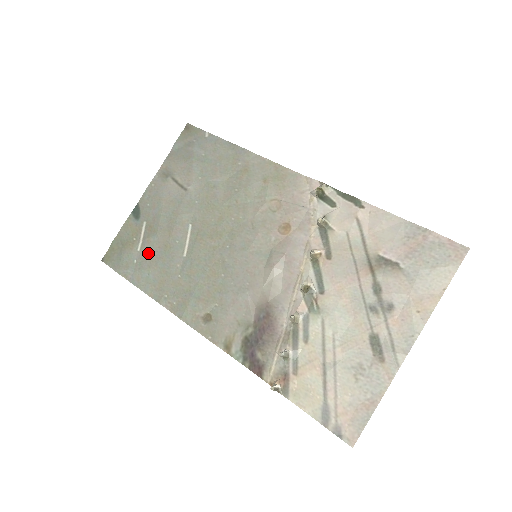
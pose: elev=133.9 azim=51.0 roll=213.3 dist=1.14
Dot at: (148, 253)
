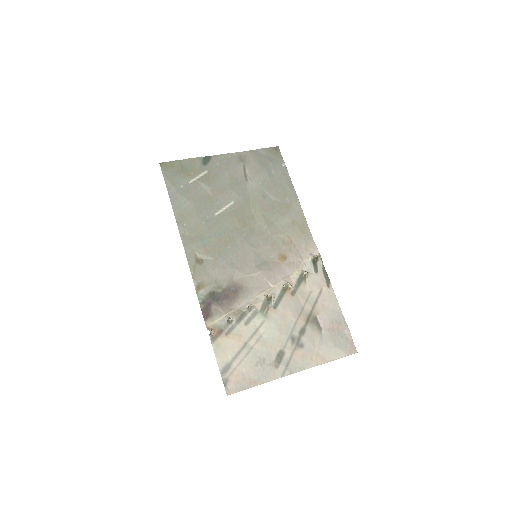
Dot at: (194, 190)
